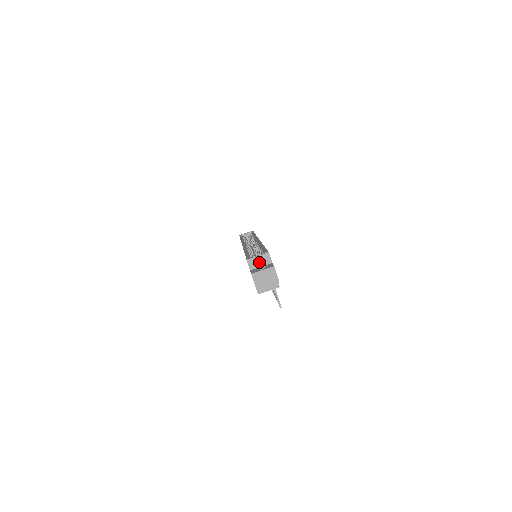
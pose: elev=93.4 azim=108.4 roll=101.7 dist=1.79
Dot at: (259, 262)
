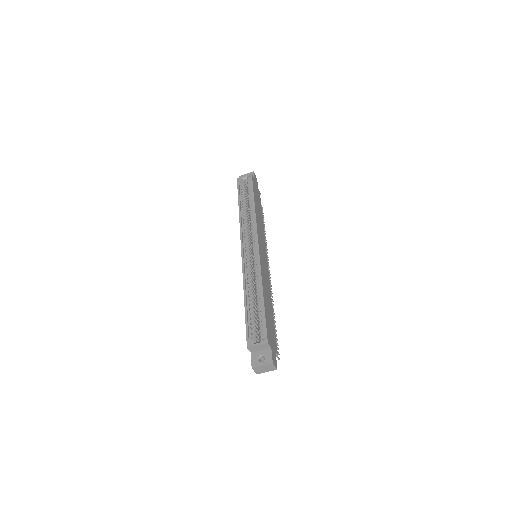
Dot at: (259, 348)
